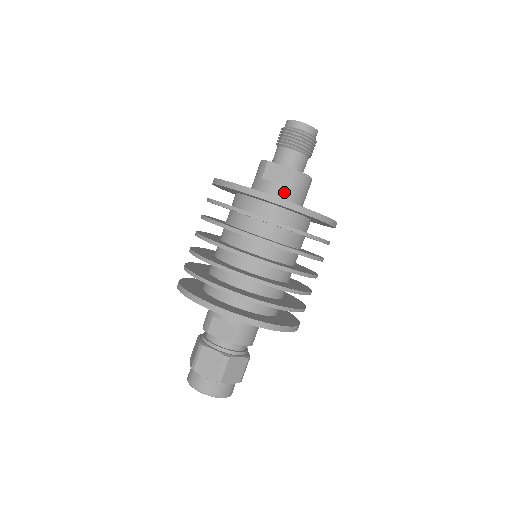
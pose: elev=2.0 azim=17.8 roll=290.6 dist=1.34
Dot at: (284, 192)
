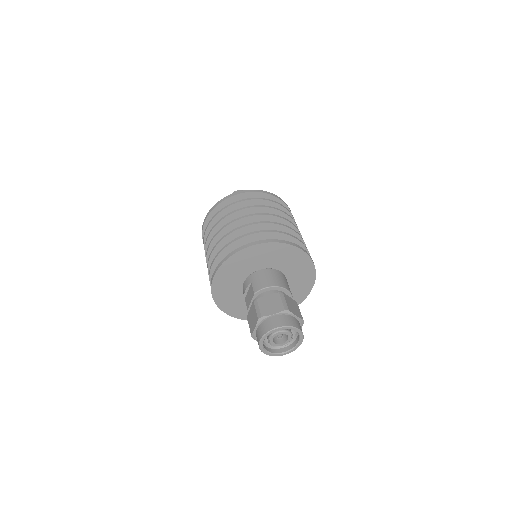
Dot at: occluded
